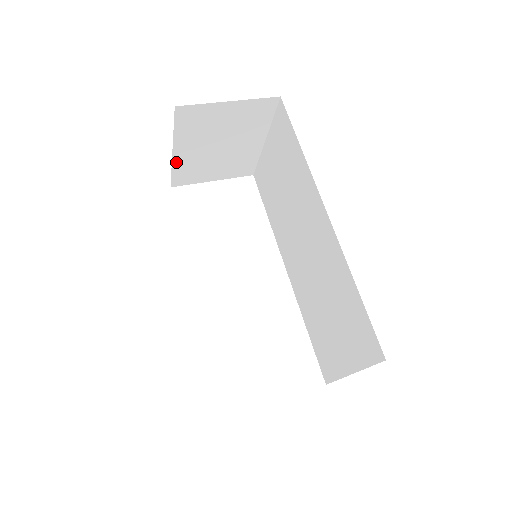
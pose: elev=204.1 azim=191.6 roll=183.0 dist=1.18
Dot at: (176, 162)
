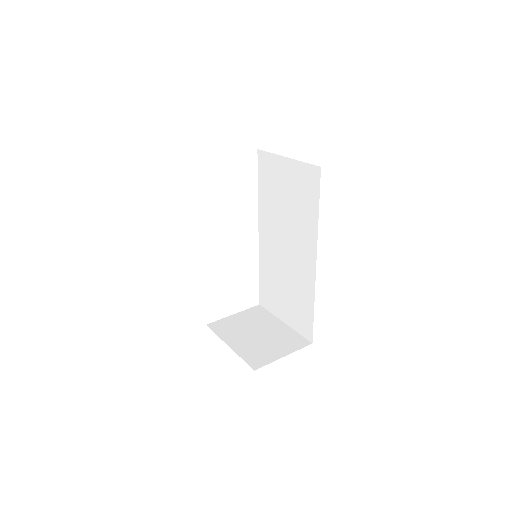
Dot at: occluded
